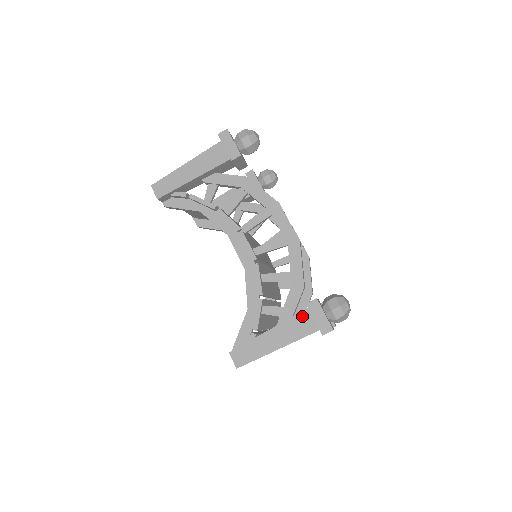
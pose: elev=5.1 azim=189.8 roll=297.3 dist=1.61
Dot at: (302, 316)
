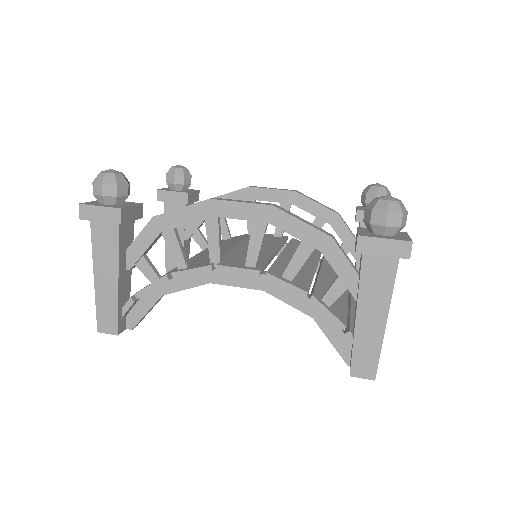
Dot at: (367, 266)
